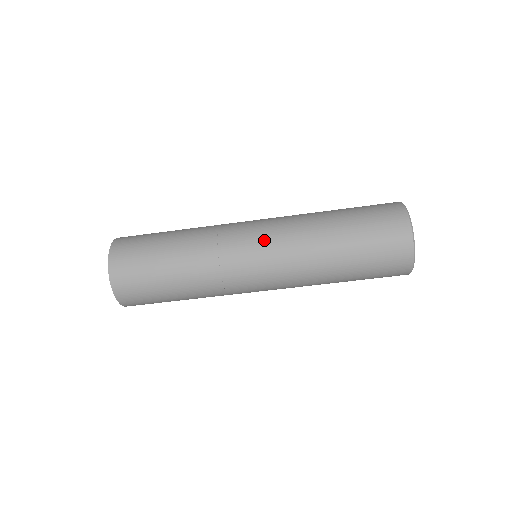
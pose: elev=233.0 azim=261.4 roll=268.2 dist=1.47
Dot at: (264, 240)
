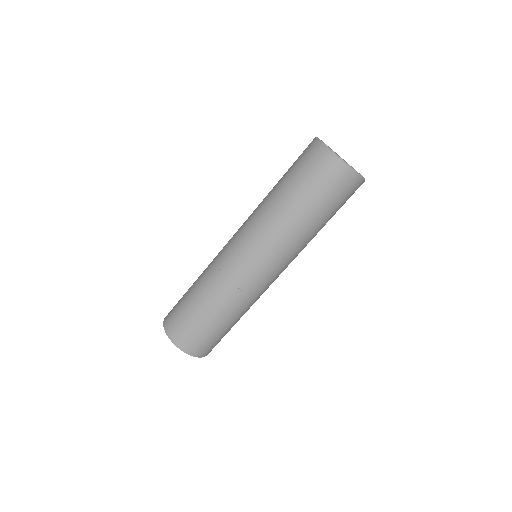
Dot at: occluded
